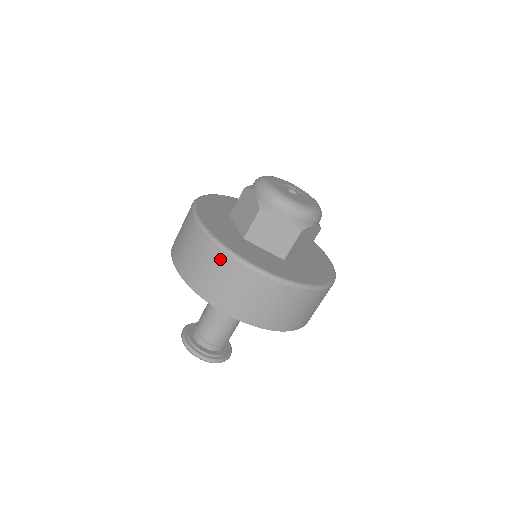
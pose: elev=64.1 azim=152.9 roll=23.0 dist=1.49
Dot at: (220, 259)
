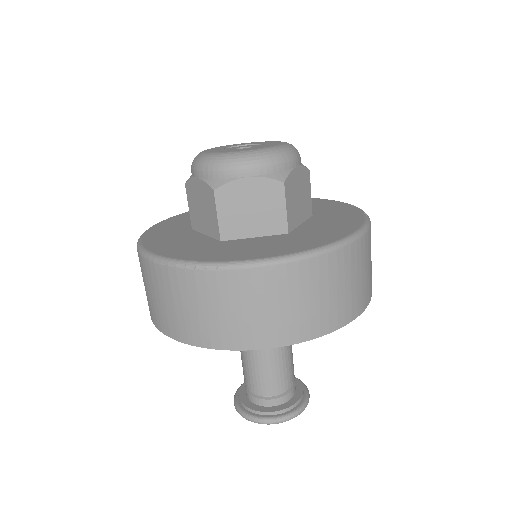
Dot at: occluded
